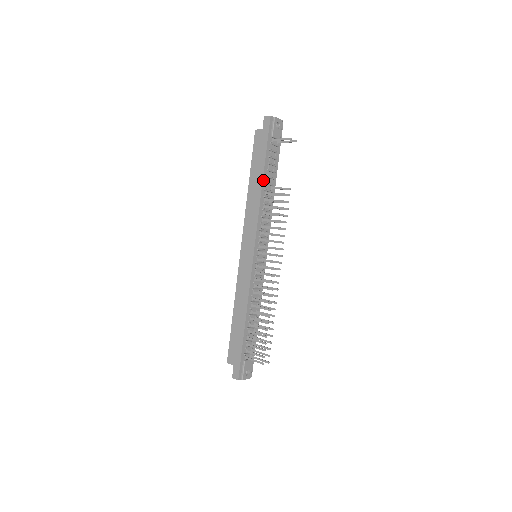
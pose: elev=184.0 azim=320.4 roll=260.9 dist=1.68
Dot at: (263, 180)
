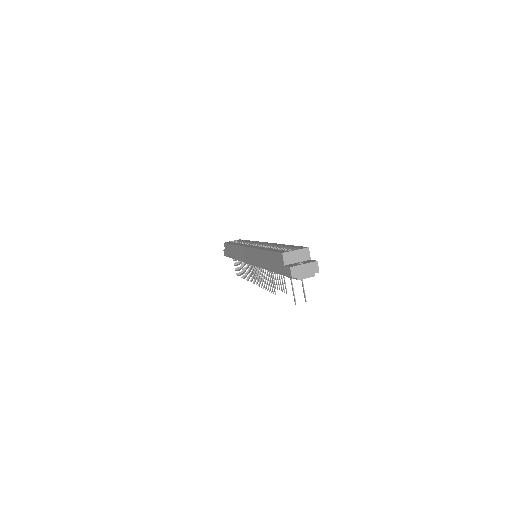
Dot at: (268, 270)
